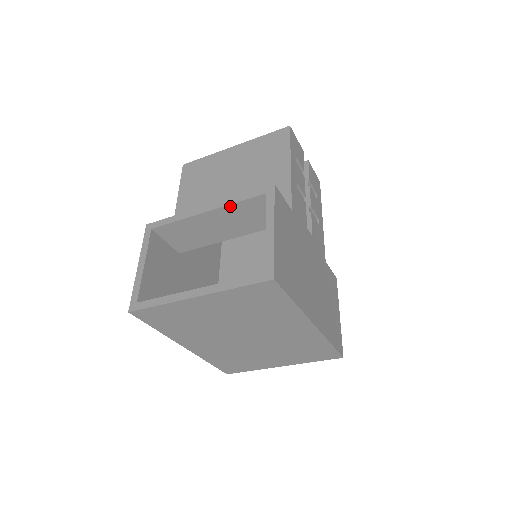
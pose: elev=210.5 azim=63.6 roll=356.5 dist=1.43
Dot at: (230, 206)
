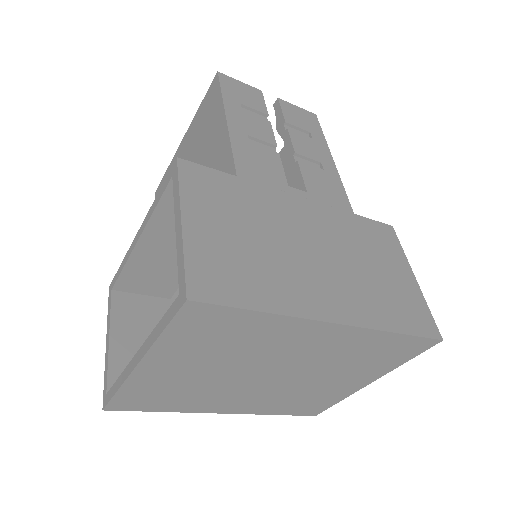
Dot at: (154, 218)
